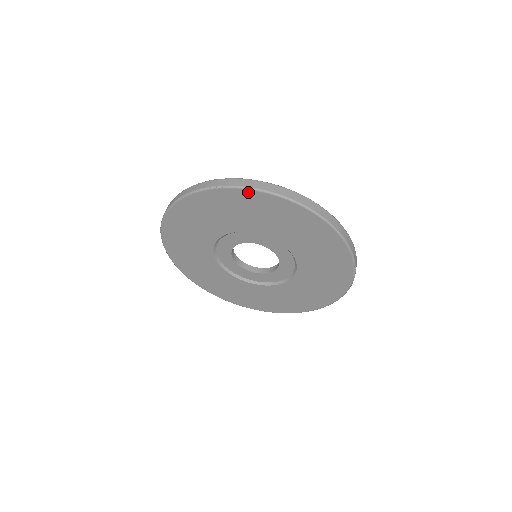
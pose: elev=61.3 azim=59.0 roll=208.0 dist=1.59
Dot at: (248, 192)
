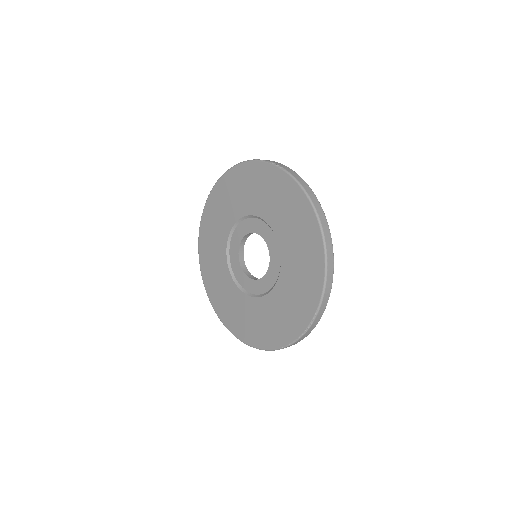
Dot at: (296, 186)
